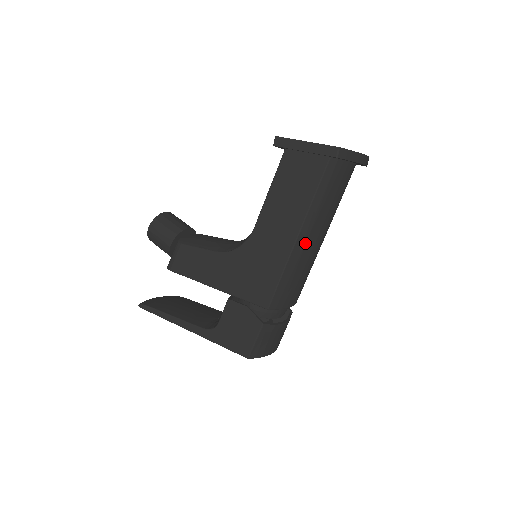
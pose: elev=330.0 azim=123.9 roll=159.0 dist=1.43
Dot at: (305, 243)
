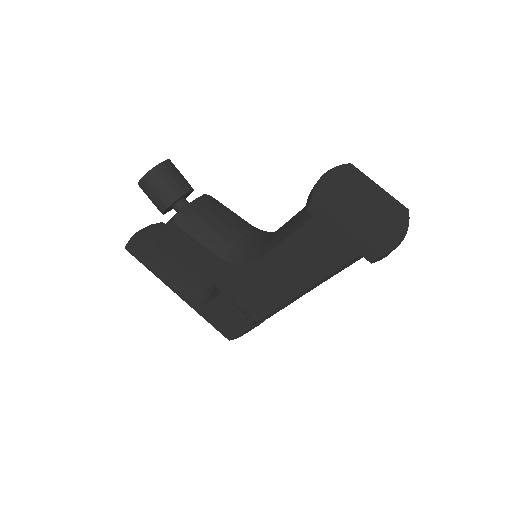
Dot at: occluded
